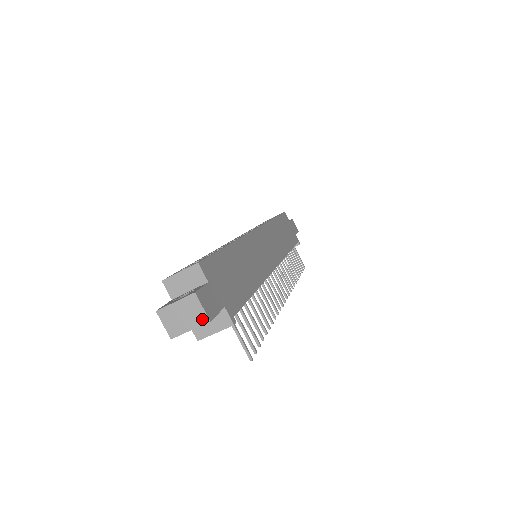
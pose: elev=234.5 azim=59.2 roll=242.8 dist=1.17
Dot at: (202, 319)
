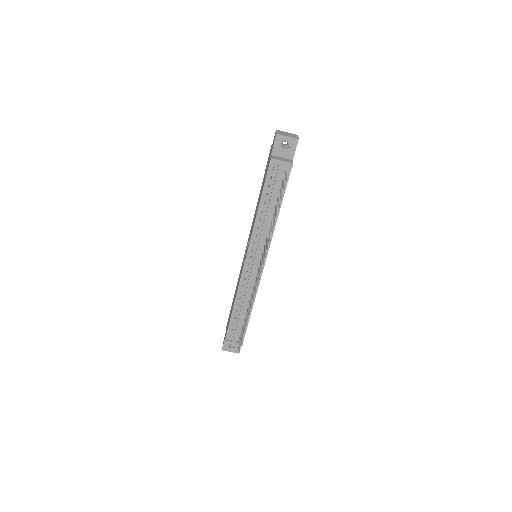
Dot at: (296, 137)
